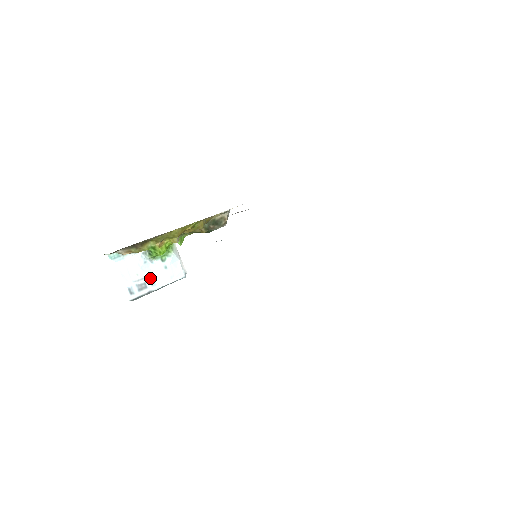
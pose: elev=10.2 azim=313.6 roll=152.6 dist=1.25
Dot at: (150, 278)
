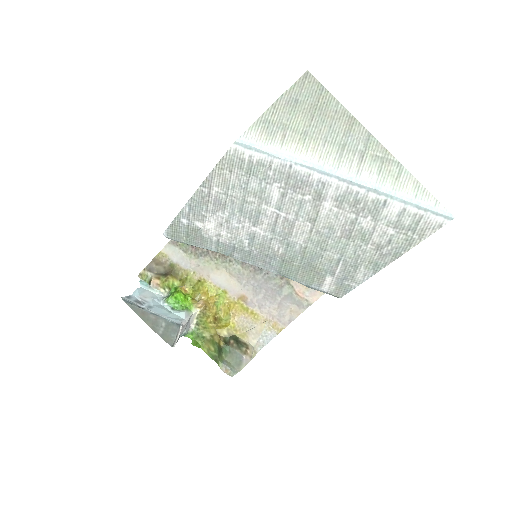
Dot at: (151, 305)
